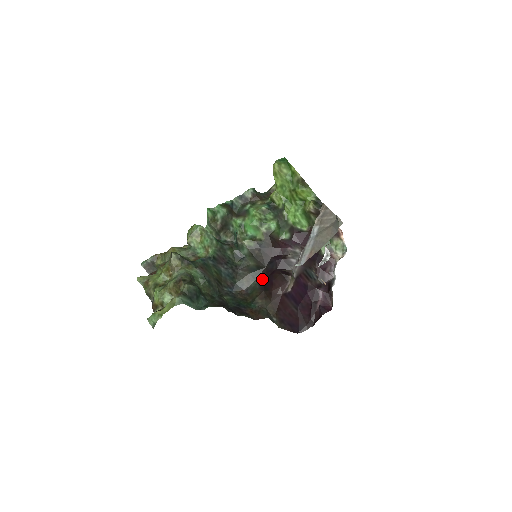
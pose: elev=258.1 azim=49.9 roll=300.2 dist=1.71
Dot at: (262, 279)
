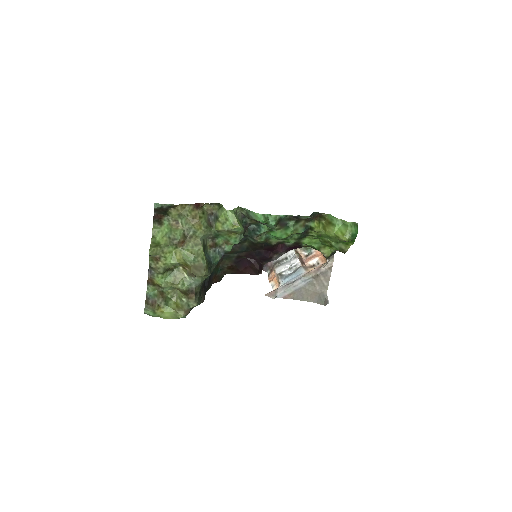
Dot at: (242, 257)
